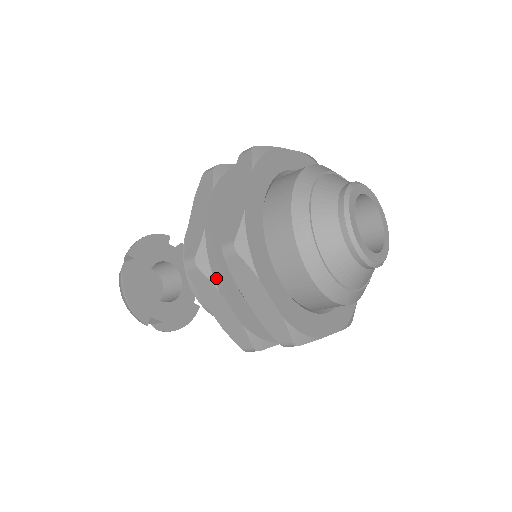
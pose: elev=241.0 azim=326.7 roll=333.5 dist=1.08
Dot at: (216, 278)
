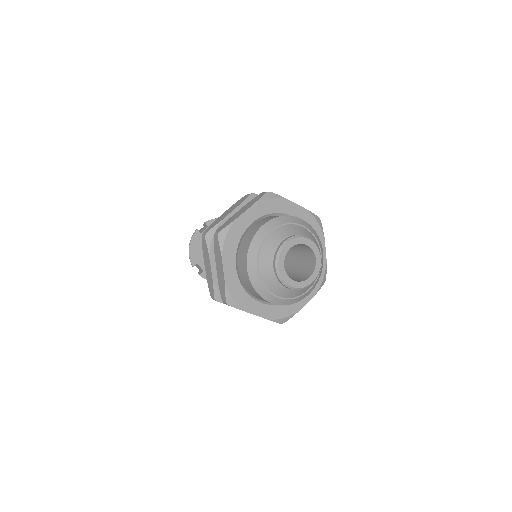
Dot at: (212, 248)
